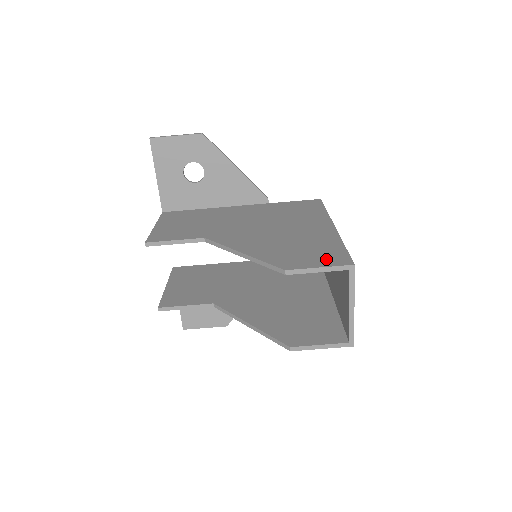
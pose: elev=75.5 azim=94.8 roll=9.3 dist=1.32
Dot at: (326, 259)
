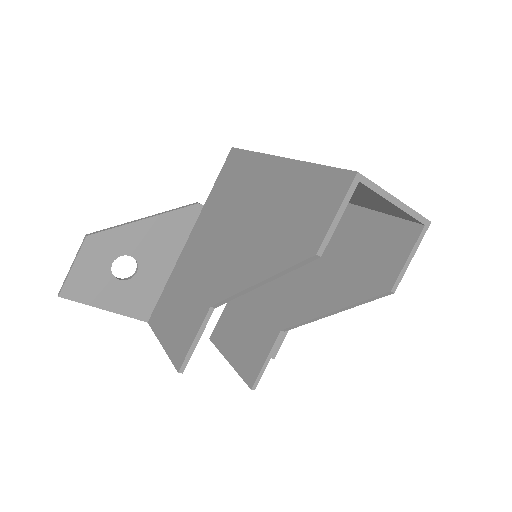
Dot at: (328, 199)
